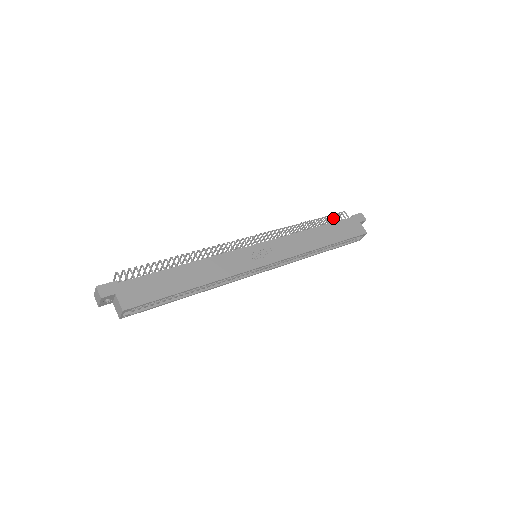
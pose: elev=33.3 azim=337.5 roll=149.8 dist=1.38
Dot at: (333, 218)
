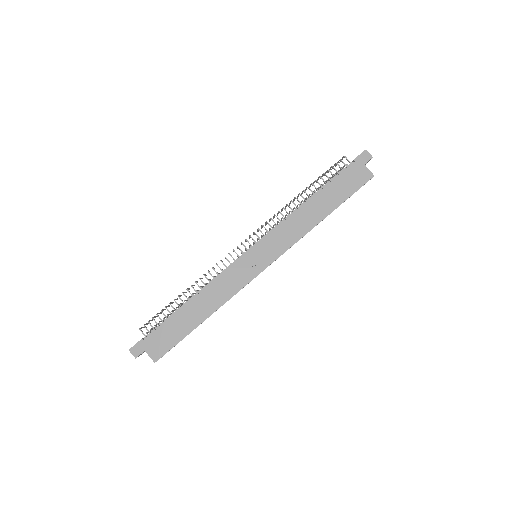
Dot at: (331, 174)
